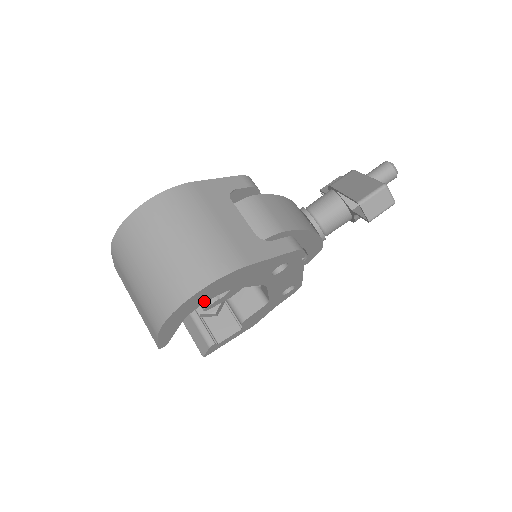
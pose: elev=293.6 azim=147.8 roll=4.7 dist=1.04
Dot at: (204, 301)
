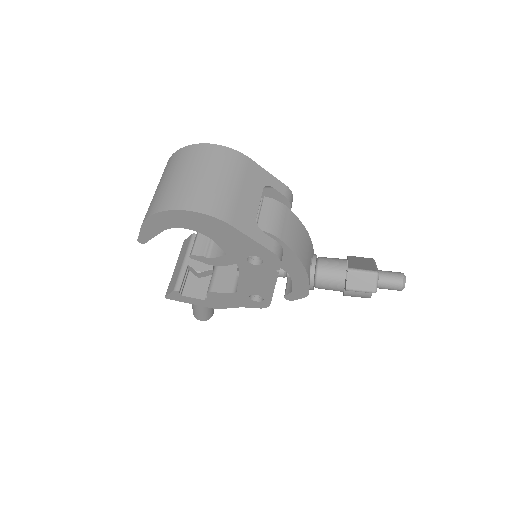
Dot at: (187, 227)
